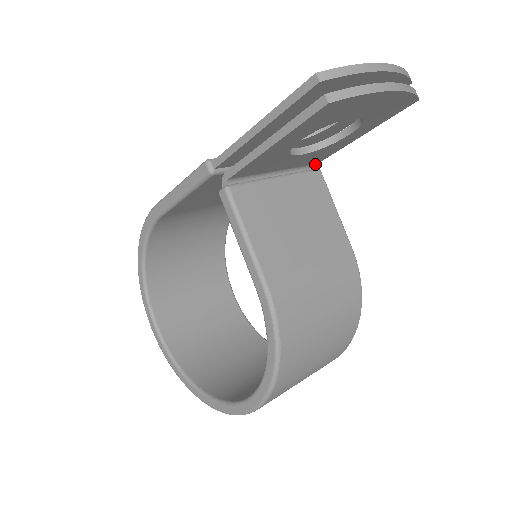
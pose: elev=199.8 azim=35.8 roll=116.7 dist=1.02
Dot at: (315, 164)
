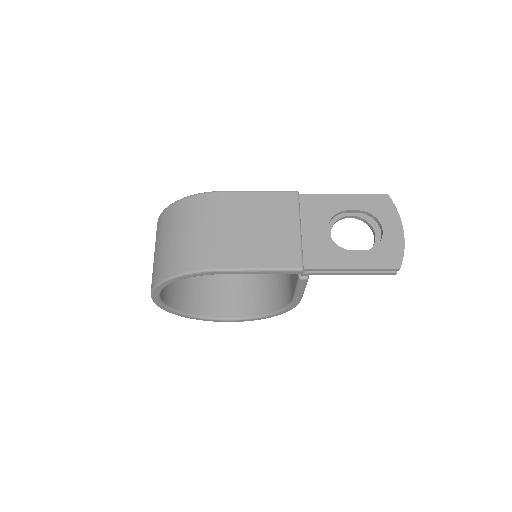
Dot at: occluded
